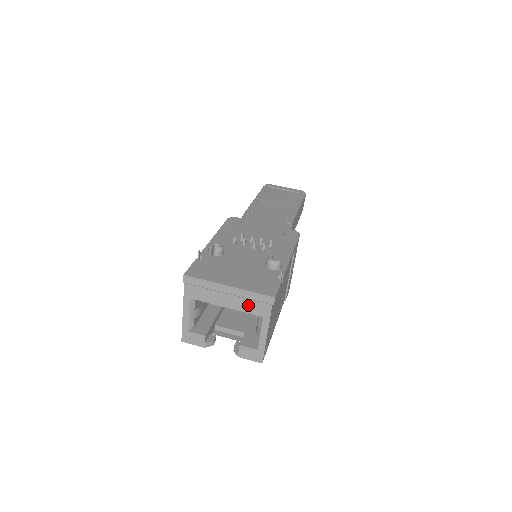
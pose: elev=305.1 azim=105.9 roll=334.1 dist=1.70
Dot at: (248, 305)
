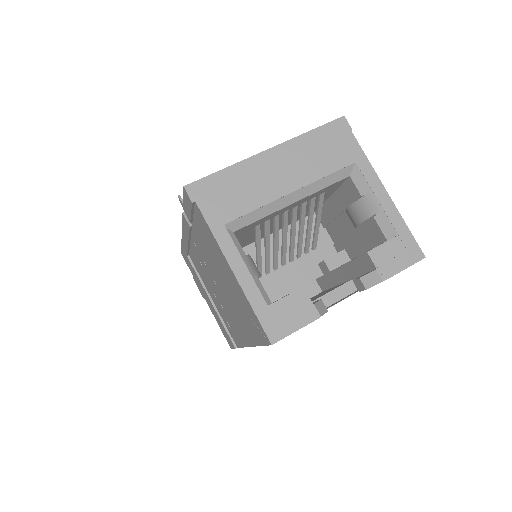
Dot at: (320, 159)
